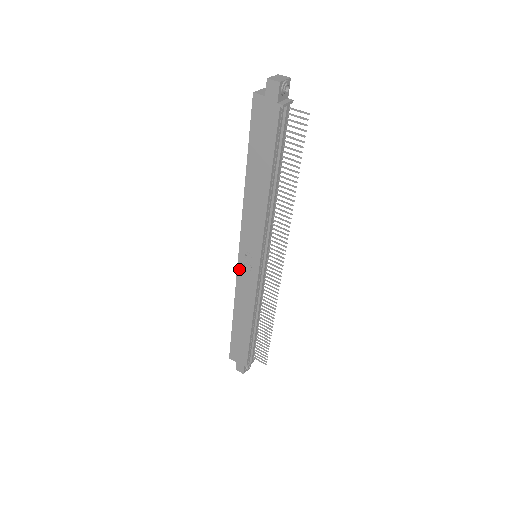
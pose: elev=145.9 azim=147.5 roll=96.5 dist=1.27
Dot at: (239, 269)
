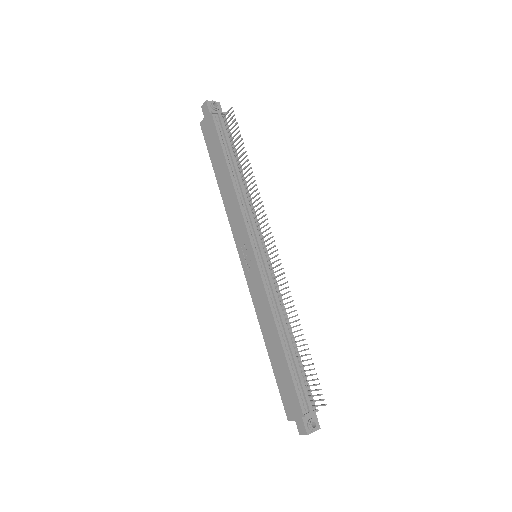
Dot at: (247, 278)
